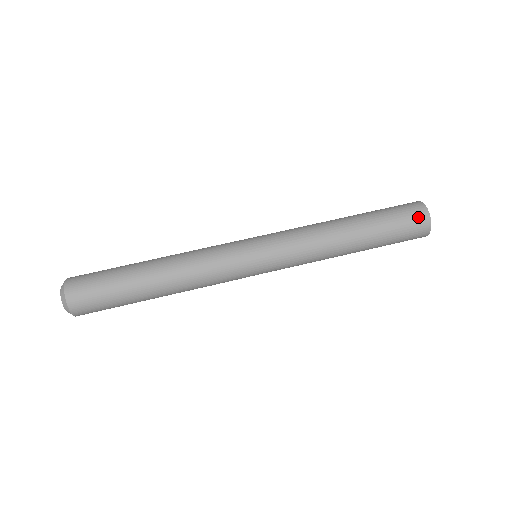
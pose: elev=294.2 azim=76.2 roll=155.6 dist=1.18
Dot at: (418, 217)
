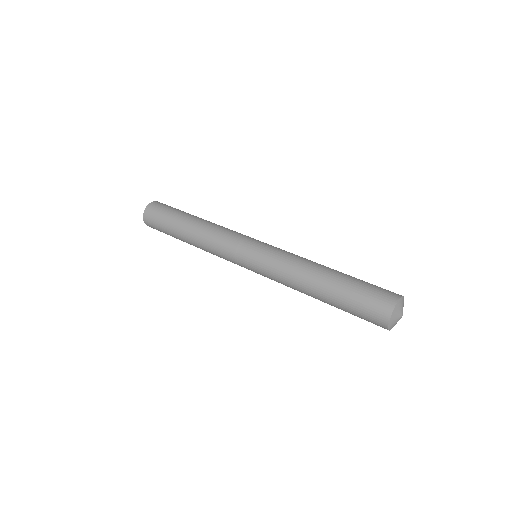
Dot at: (379, 311)
